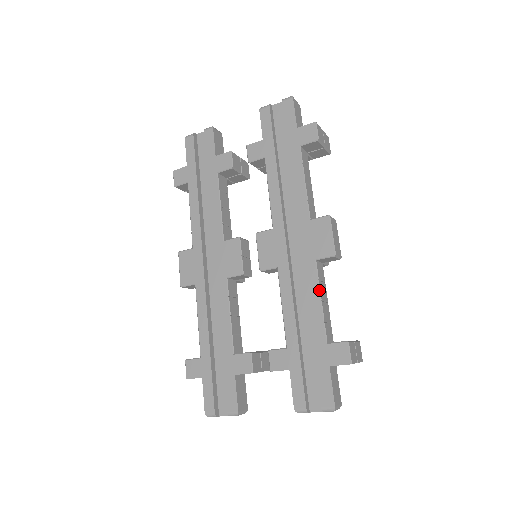
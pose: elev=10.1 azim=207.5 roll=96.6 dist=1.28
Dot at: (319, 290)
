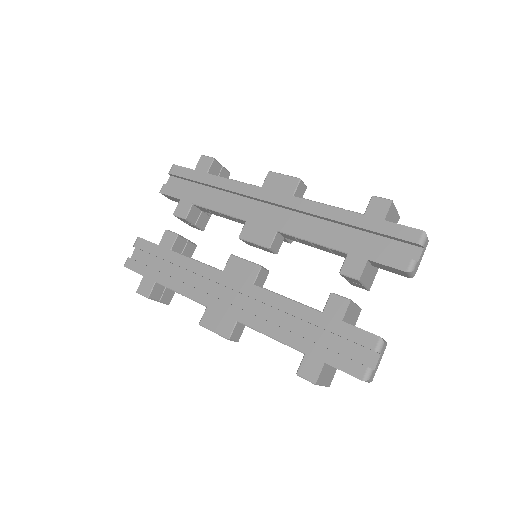
Dot at: (317, 203)
